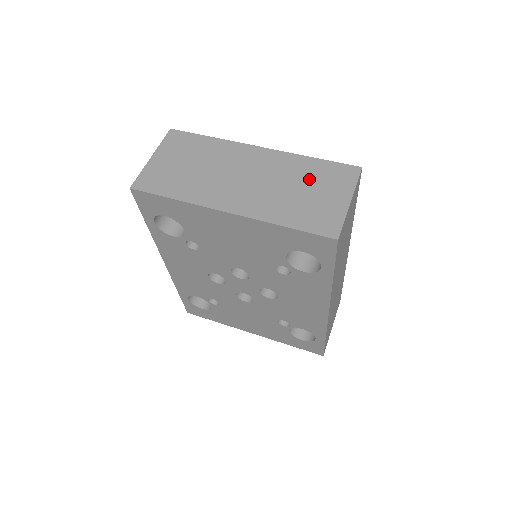
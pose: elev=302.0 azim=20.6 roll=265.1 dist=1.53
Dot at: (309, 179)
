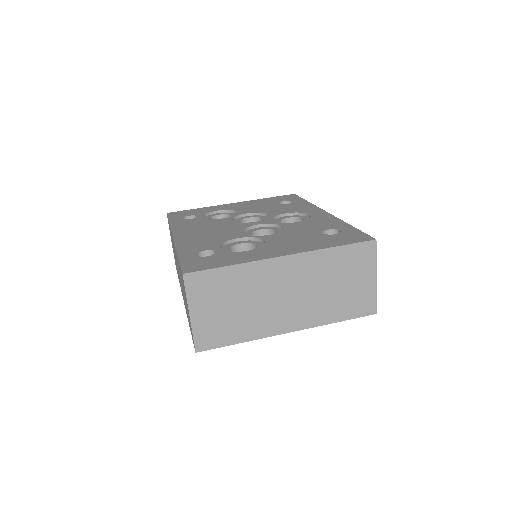
Dot at: (339, 272)
